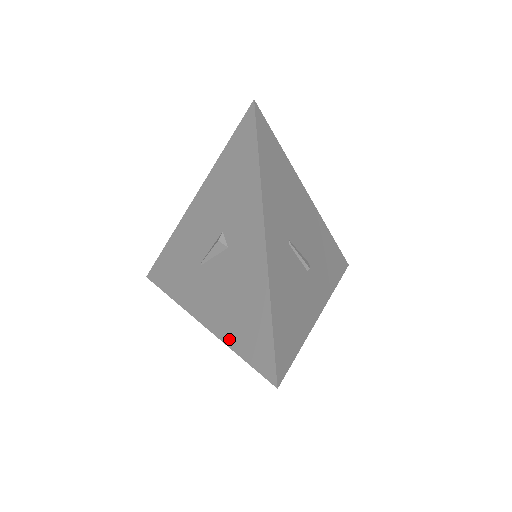
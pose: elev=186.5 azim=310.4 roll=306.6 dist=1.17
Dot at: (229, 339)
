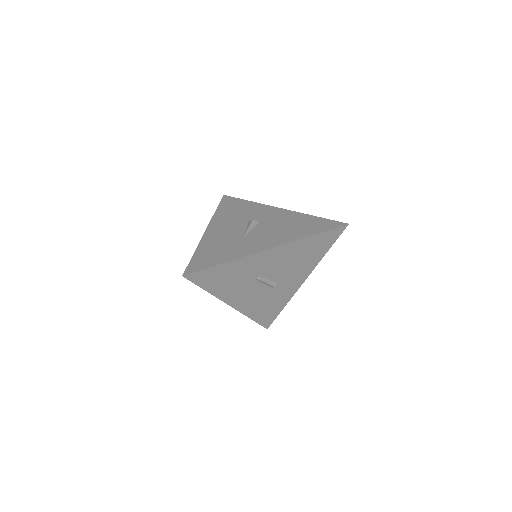
Dot at: (302, 236)
